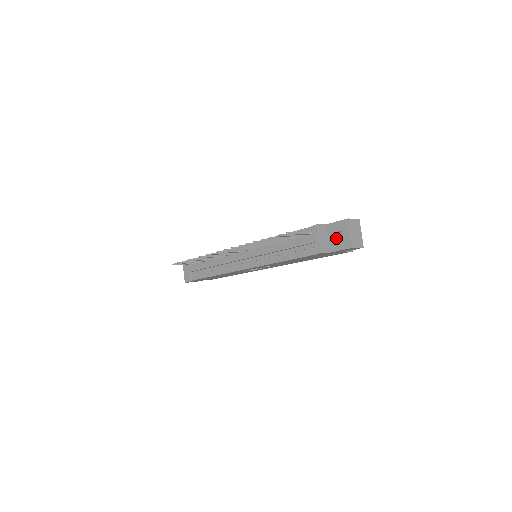
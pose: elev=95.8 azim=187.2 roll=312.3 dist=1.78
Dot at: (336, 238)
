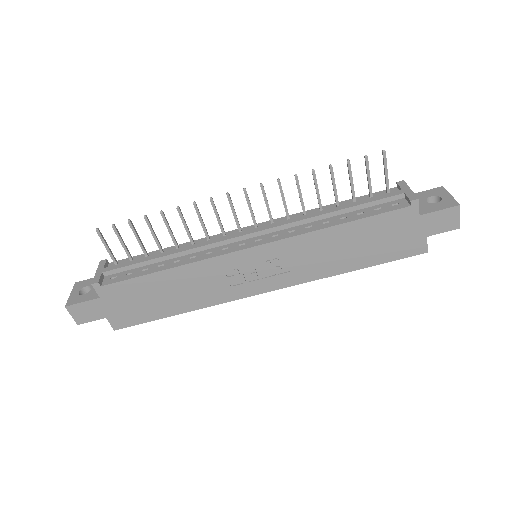
Dot at: occluded
